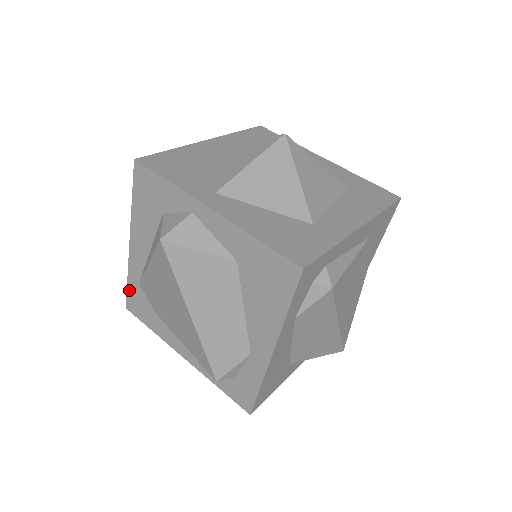
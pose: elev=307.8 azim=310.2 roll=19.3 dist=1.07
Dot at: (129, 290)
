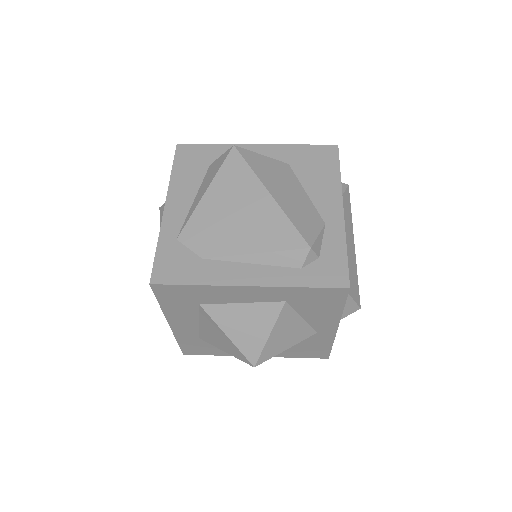
Dot at: (159, 256)
